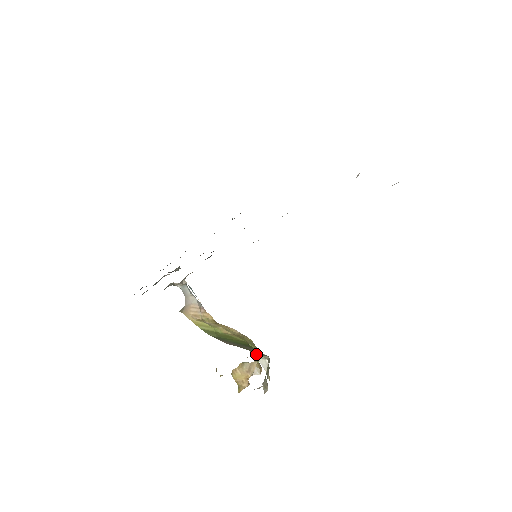
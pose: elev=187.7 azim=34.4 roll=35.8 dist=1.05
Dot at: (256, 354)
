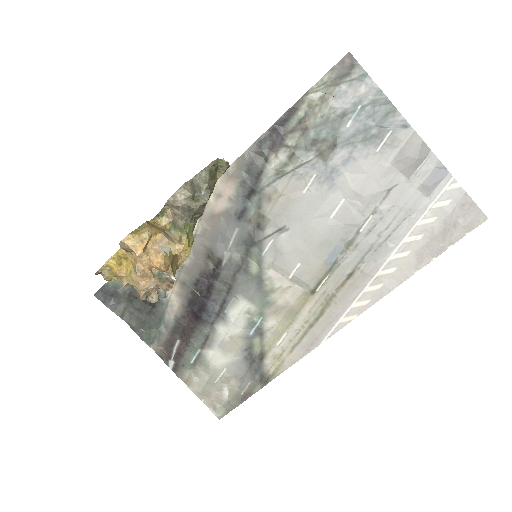
Dot at: occluded
